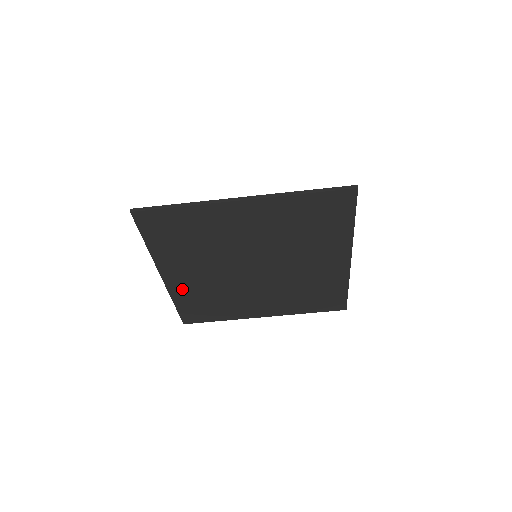
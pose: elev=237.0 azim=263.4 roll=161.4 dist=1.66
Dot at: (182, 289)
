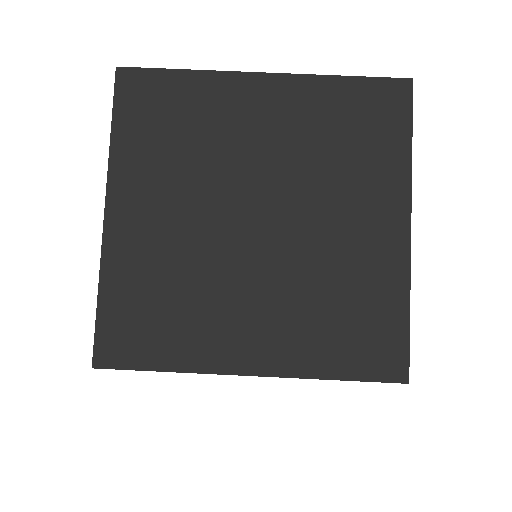
Dot at: (126, 252)
